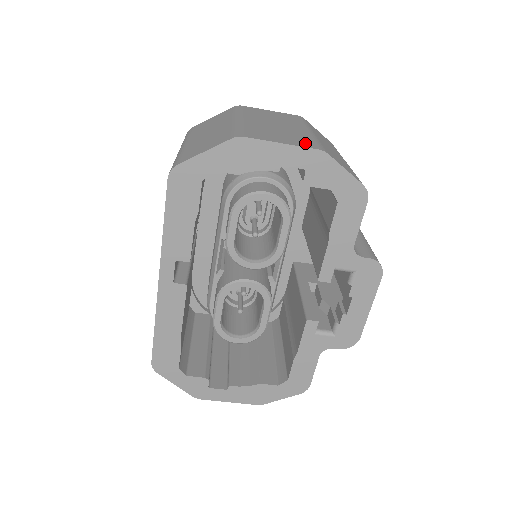
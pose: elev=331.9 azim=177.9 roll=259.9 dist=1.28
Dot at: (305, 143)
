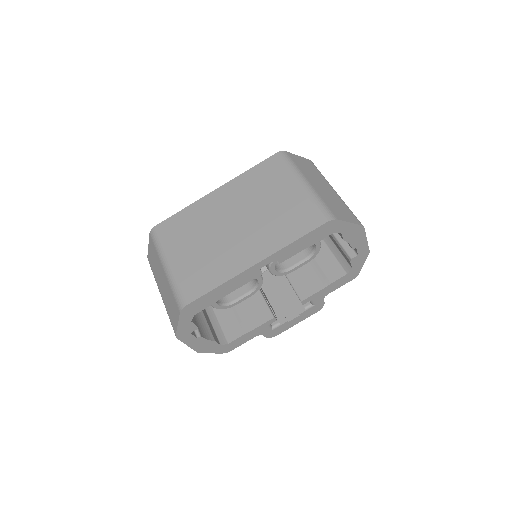
Dot at: occluded
